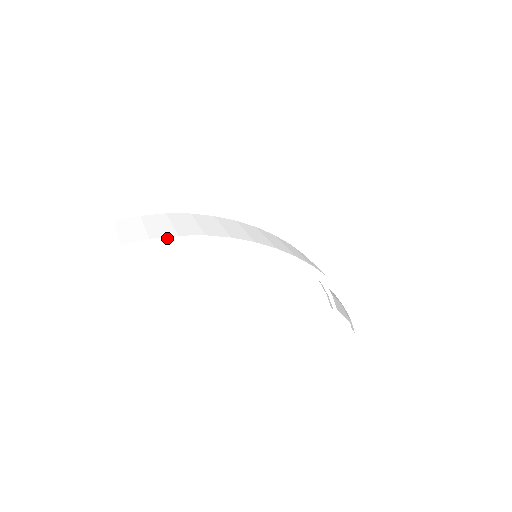
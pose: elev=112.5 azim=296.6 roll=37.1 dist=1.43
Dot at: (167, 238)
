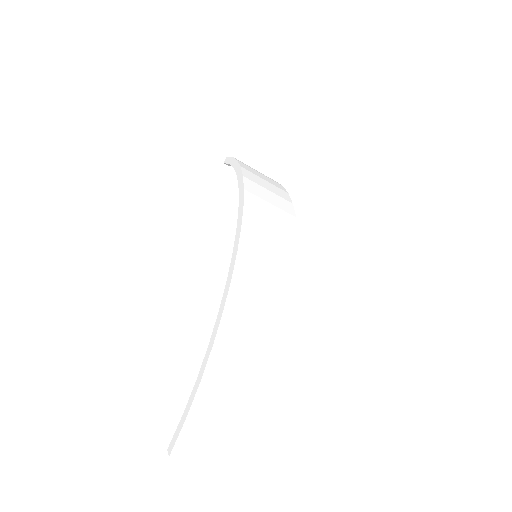
Dot at: (277, 385)
